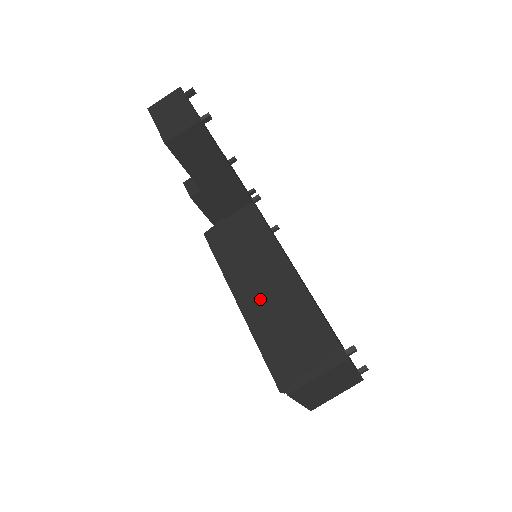
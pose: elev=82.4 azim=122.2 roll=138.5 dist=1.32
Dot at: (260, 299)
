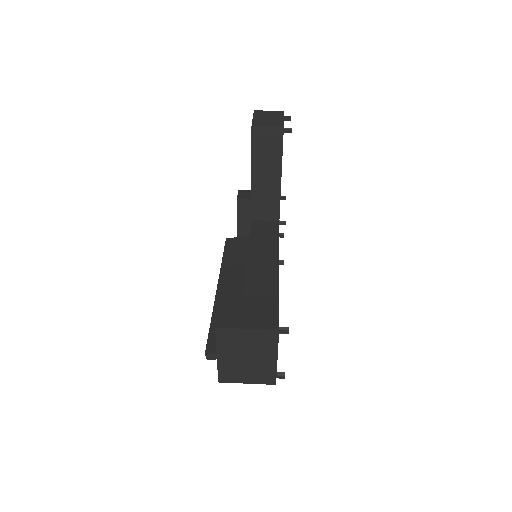
Dot at: (237, 292)
